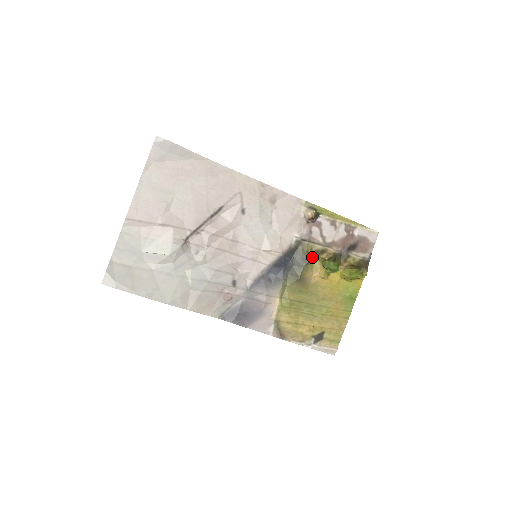
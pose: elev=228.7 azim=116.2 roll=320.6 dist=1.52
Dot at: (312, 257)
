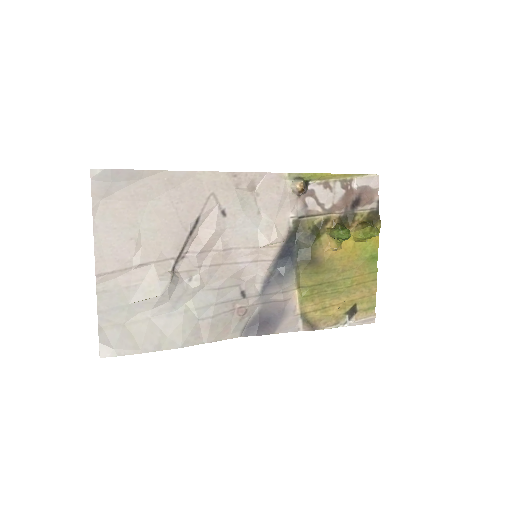
Dot at: (317, 232)
